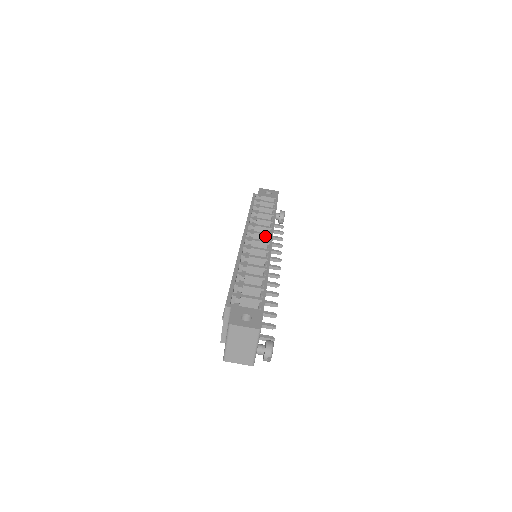
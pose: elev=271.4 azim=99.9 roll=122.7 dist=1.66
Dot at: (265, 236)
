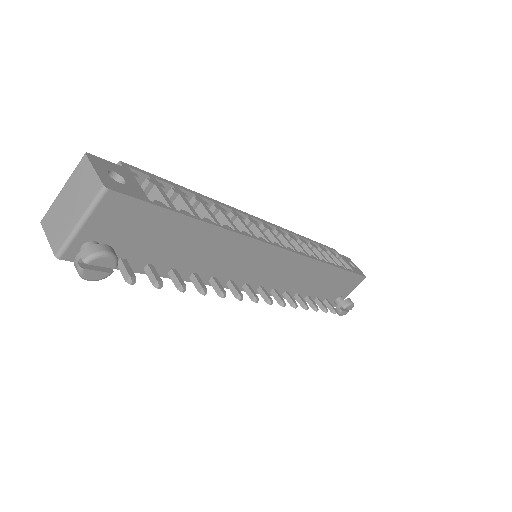
Dot at: occluded
